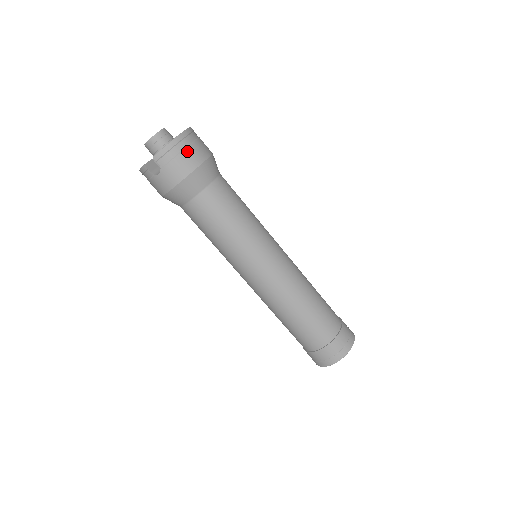
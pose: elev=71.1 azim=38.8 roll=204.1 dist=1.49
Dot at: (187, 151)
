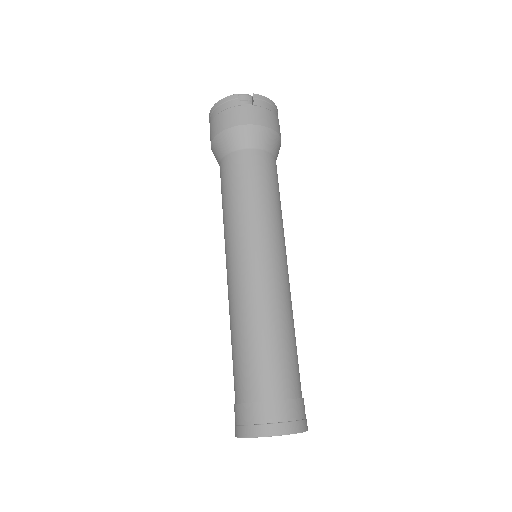
Dot at: (277, 119)
